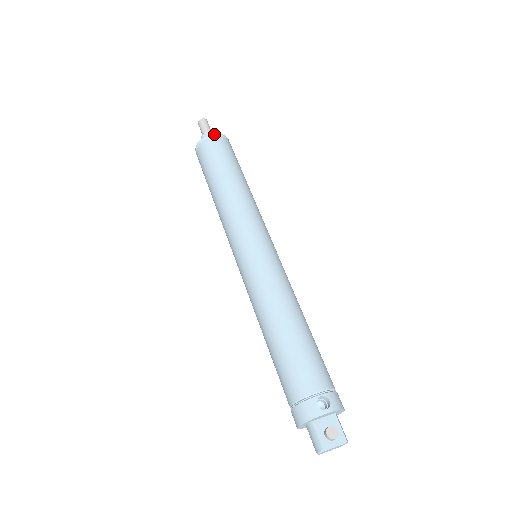
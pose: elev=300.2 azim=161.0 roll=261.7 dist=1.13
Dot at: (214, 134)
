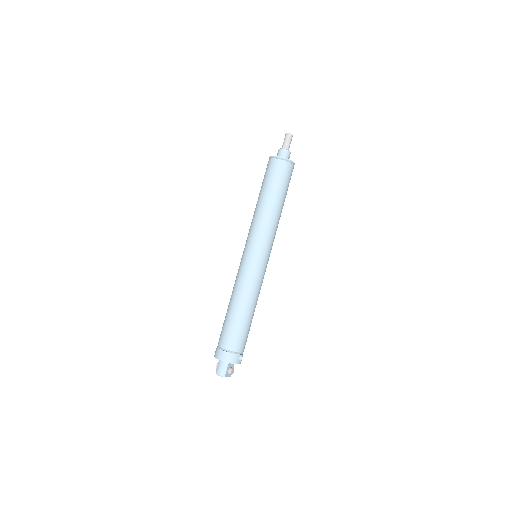
Dot at: (294, 163)
